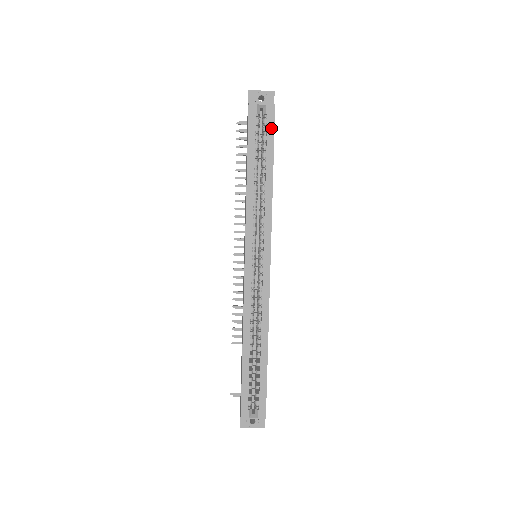
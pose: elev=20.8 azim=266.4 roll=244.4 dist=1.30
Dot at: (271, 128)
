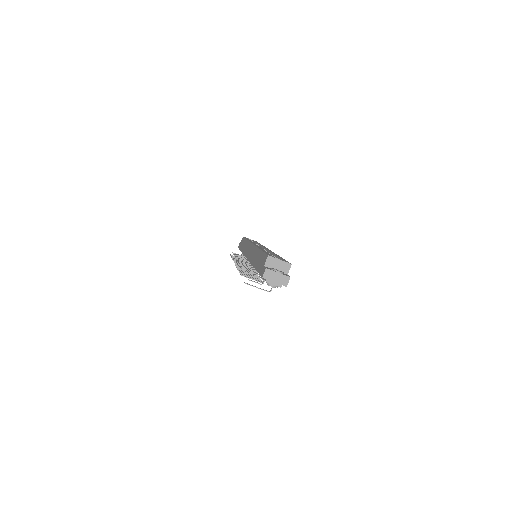
Dot at: occluded
